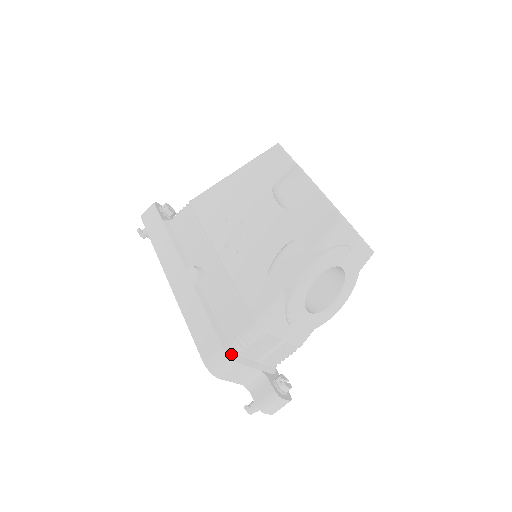
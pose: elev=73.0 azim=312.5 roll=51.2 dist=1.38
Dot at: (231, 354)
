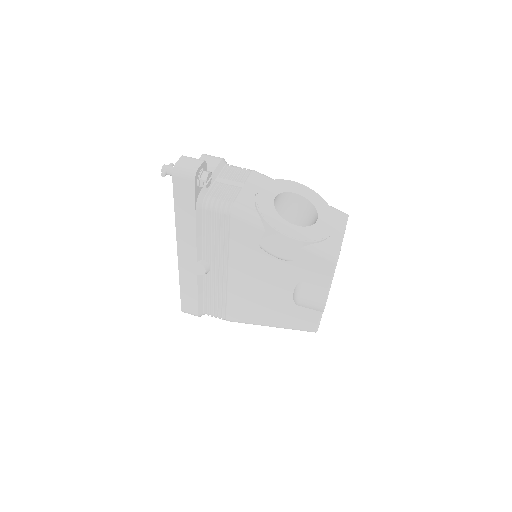
Dot at: occluded
